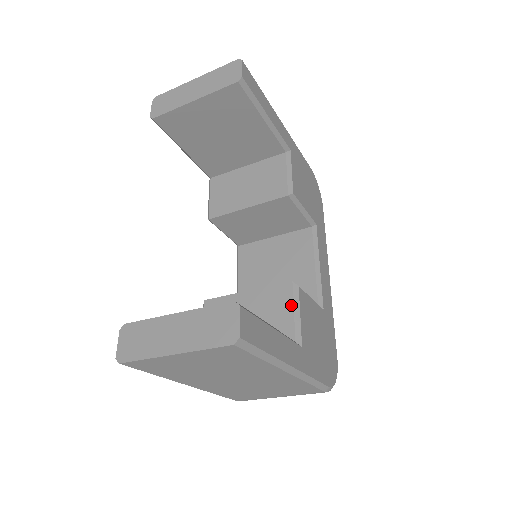
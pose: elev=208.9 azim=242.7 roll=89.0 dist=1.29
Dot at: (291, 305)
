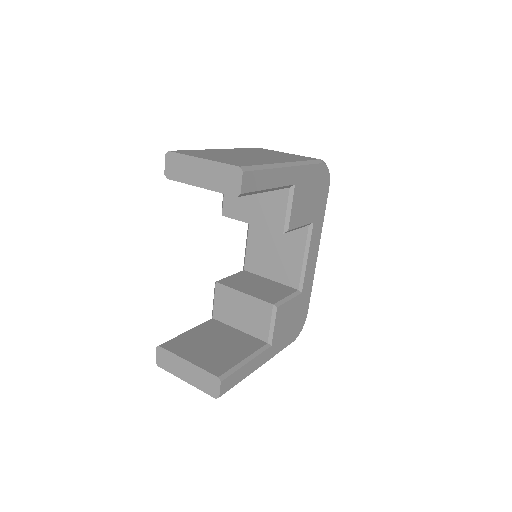
Dot at: (269, 320)
